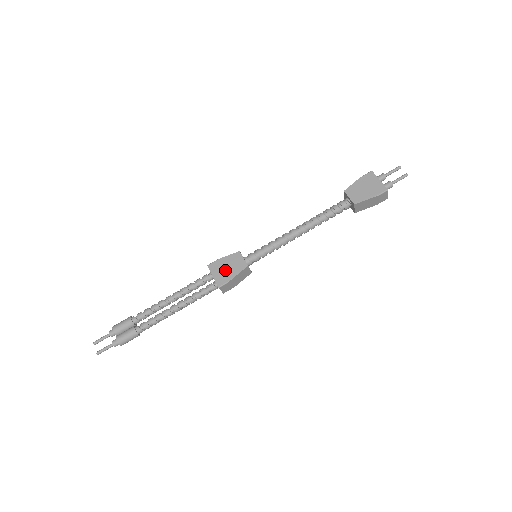
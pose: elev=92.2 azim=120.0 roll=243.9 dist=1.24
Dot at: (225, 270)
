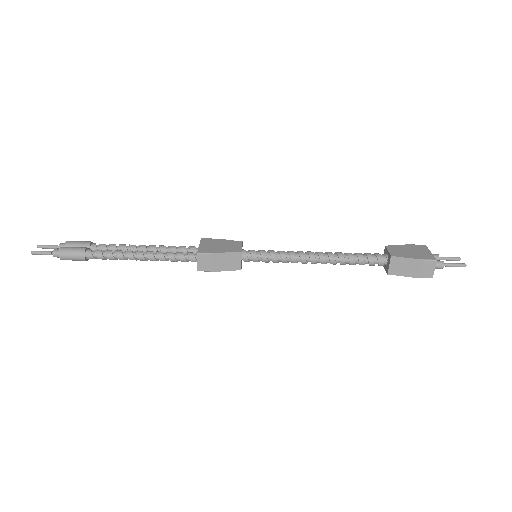
Dot at: (216, 246)
